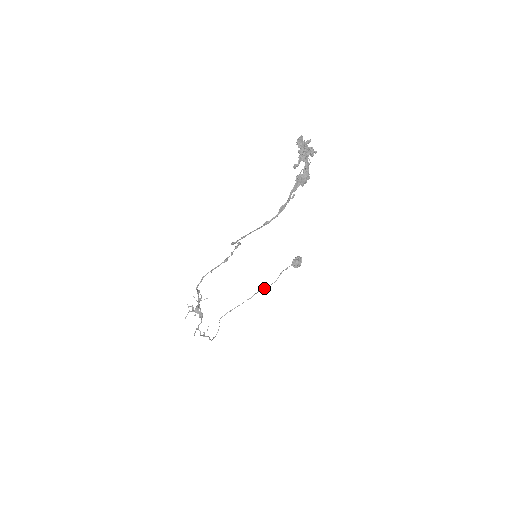
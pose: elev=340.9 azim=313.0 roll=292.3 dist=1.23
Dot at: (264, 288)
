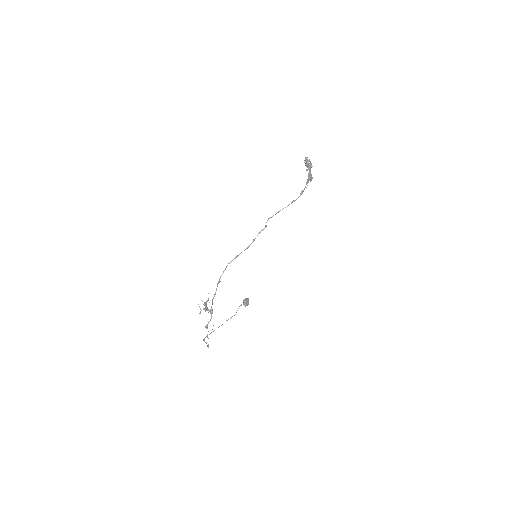
Dot at: occluded
